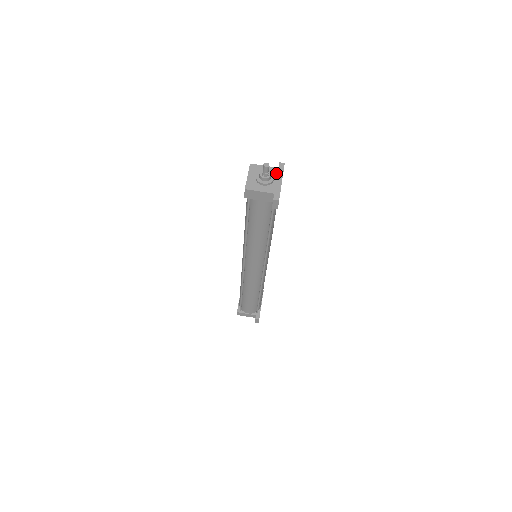
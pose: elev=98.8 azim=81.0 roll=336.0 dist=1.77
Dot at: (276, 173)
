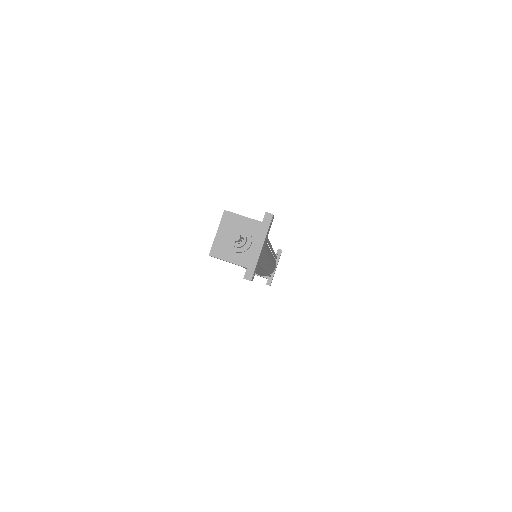
Dot at: (257, 232)
